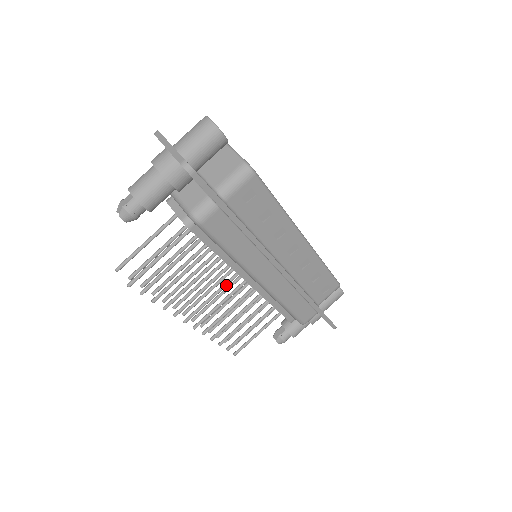
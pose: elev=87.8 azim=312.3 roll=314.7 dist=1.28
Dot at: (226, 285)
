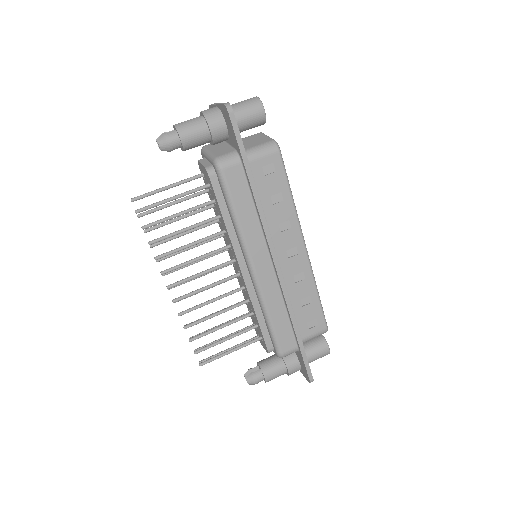
Dot at: (220, 266)
